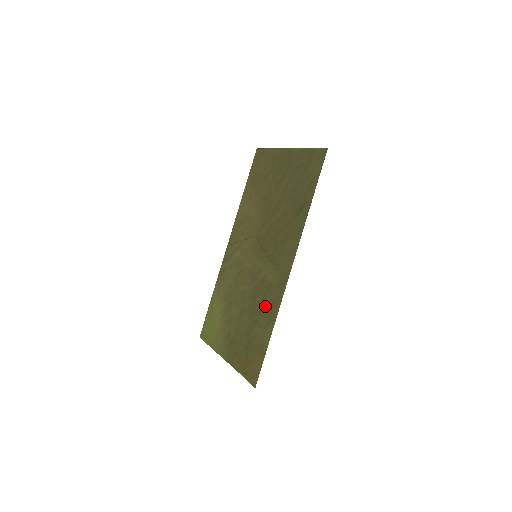
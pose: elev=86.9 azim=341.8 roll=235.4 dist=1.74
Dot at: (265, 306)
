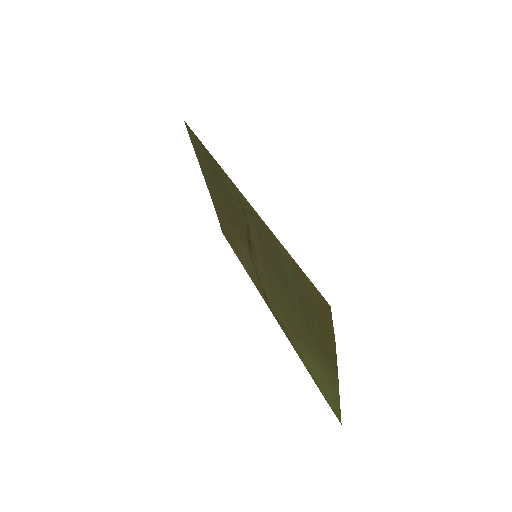
Dot at: (270, 249)
